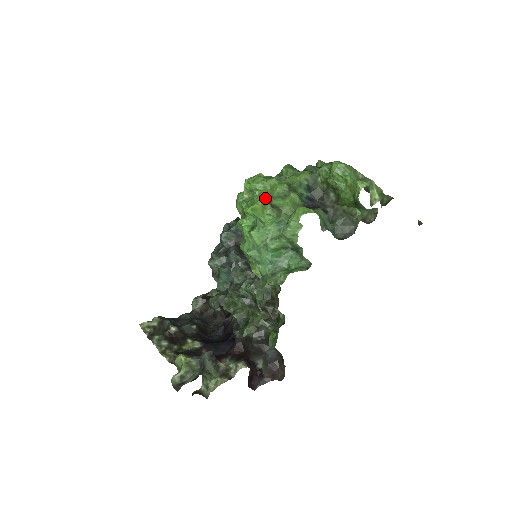
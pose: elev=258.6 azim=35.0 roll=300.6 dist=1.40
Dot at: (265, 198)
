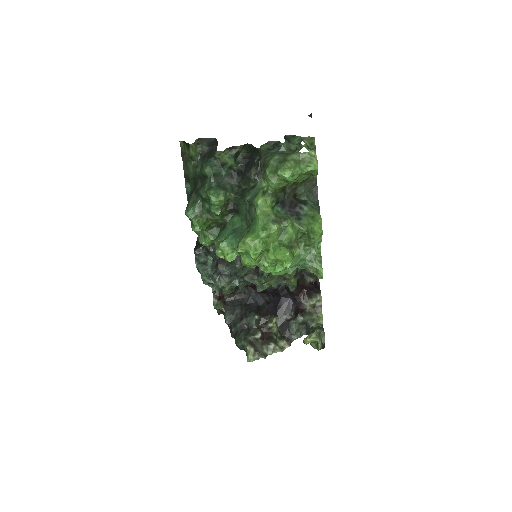
Dot at: (289, 251)
